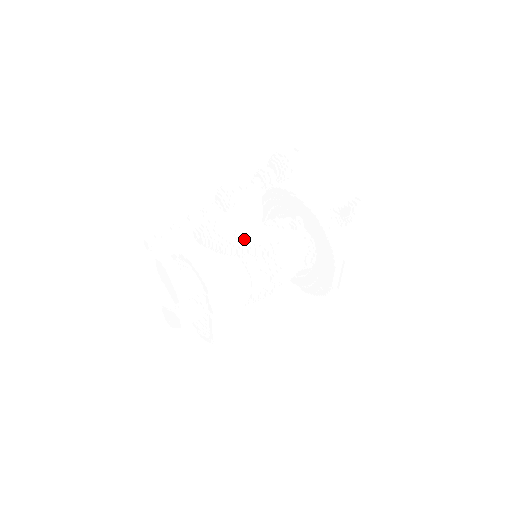
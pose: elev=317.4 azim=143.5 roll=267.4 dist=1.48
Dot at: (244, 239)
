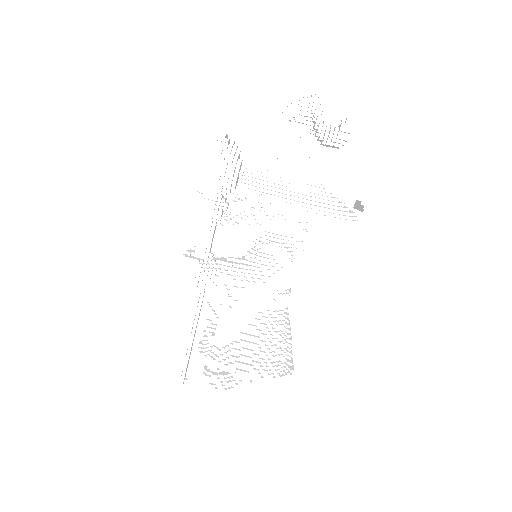
Dot at: (260, 301)
